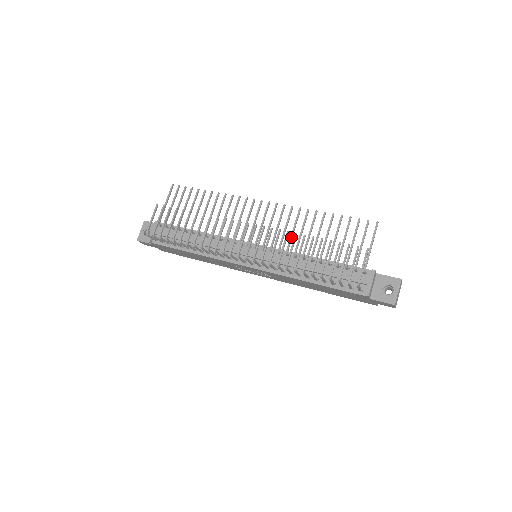
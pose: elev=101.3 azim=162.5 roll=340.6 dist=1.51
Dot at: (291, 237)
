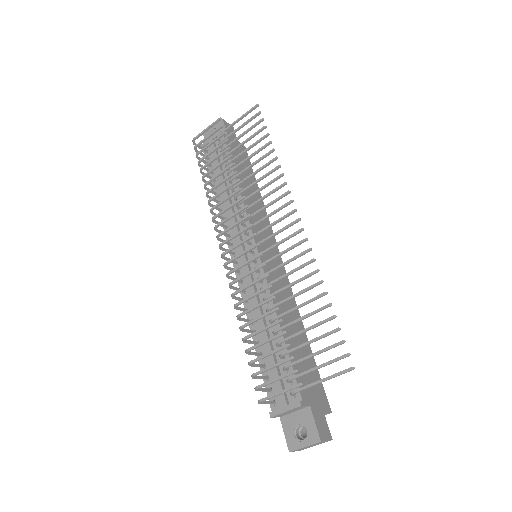
Dot at: (277, 280)
